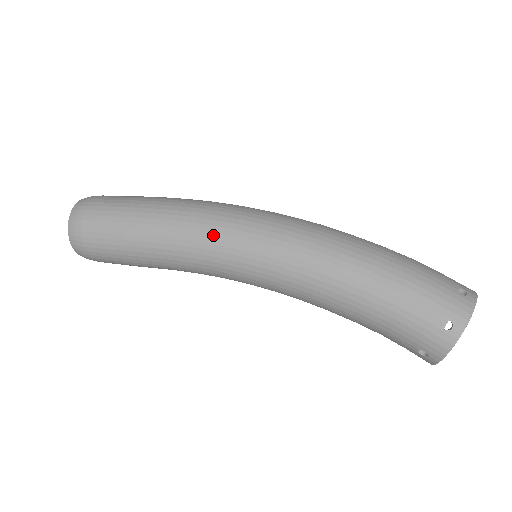
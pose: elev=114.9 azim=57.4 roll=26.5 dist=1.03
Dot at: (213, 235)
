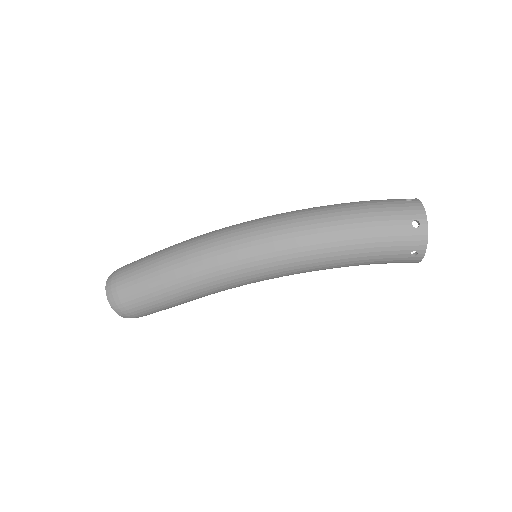
Dot at: (225, 280)
